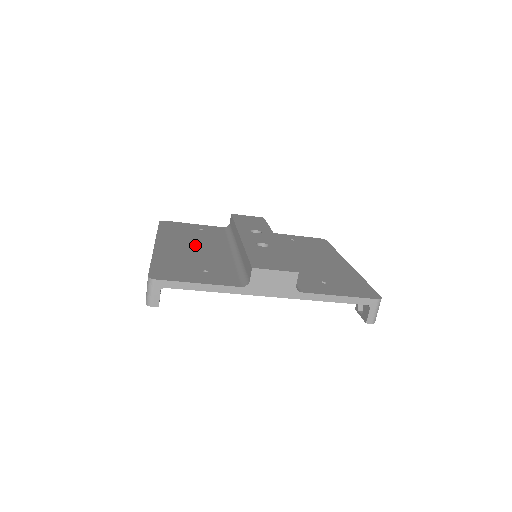
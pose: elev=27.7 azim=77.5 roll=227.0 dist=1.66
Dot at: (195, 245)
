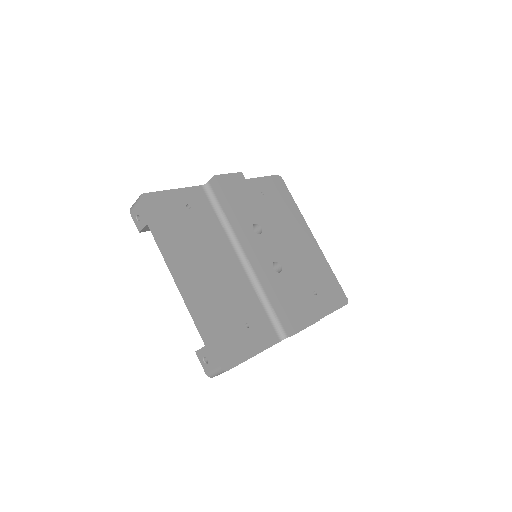
Dot at: (209, 262)
